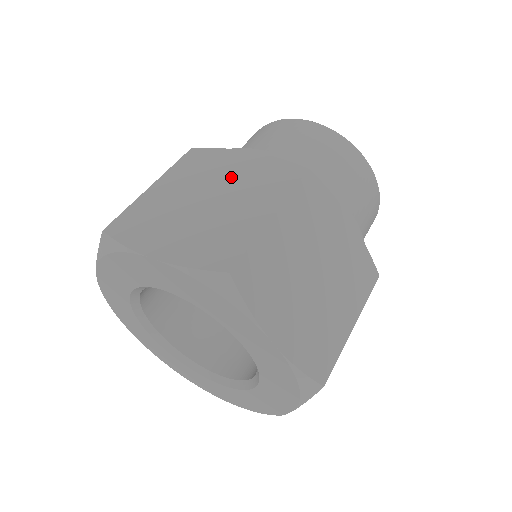
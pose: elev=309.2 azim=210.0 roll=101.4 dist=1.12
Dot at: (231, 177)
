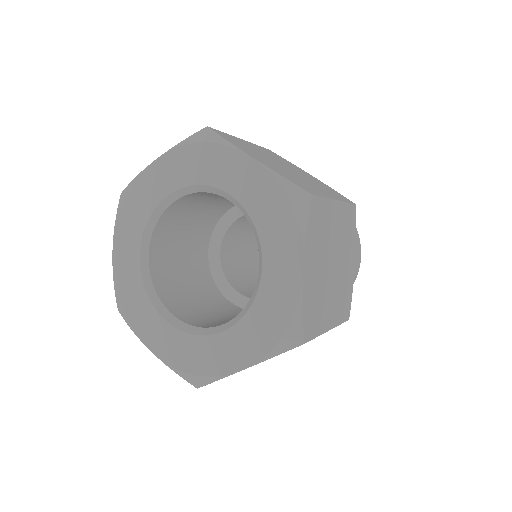
Dot at: occluded
